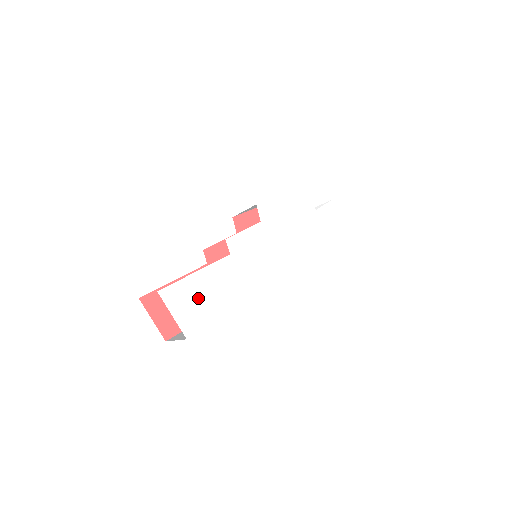
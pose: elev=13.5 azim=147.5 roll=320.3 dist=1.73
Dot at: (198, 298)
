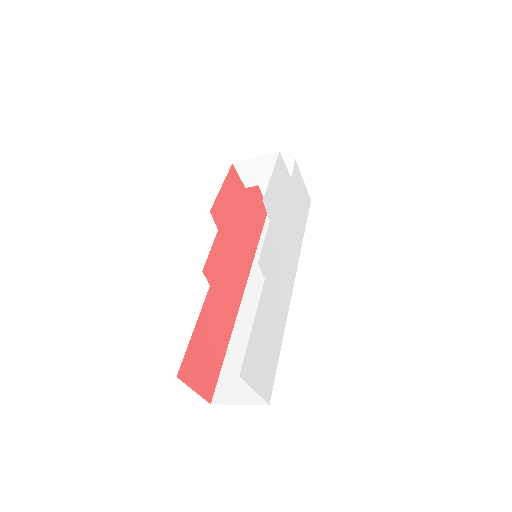
Dot at: (262, 352)
